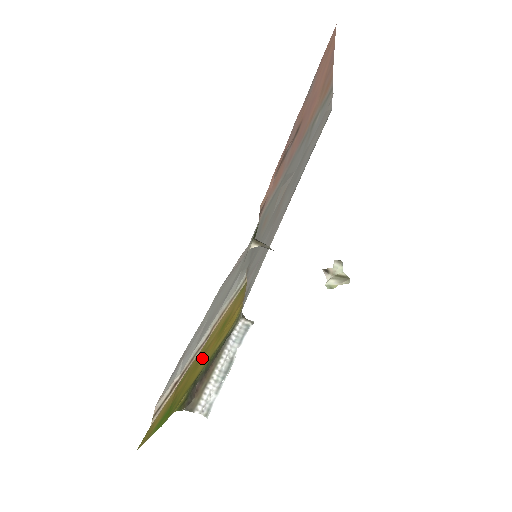
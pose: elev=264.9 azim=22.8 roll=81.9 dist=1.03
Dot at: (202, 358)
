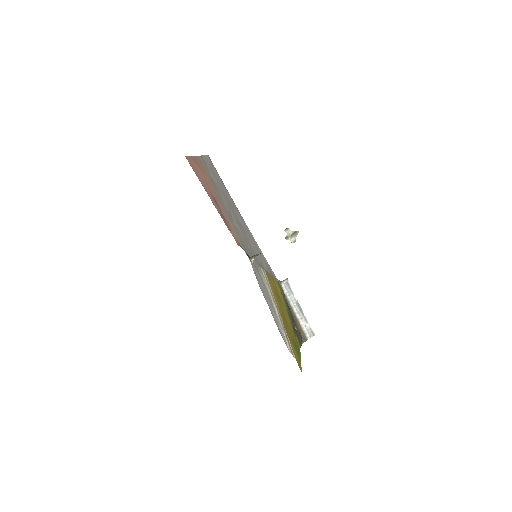
Dot at: (285, 317)
